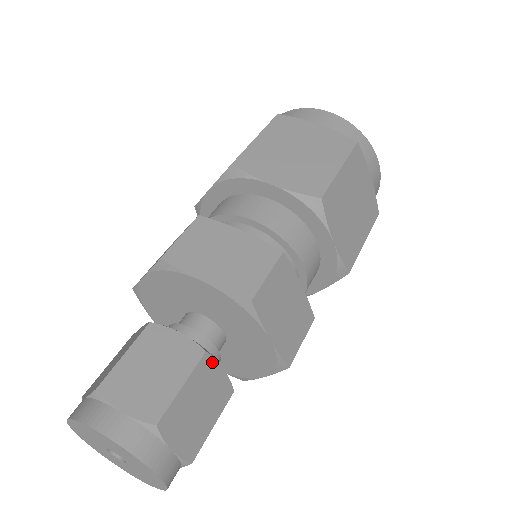
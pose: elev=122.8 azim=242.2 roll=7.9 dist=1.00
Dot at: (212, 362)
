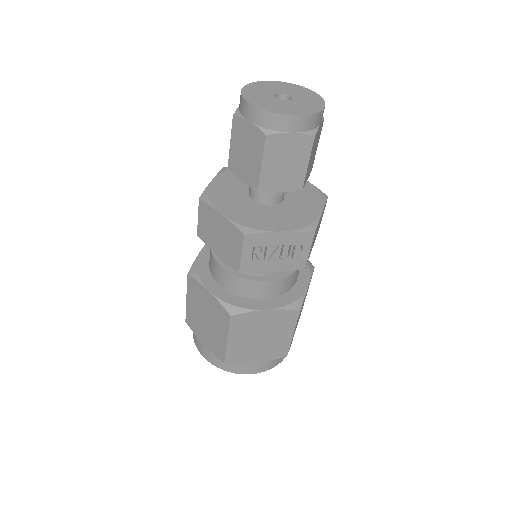
Dot at: occluded
